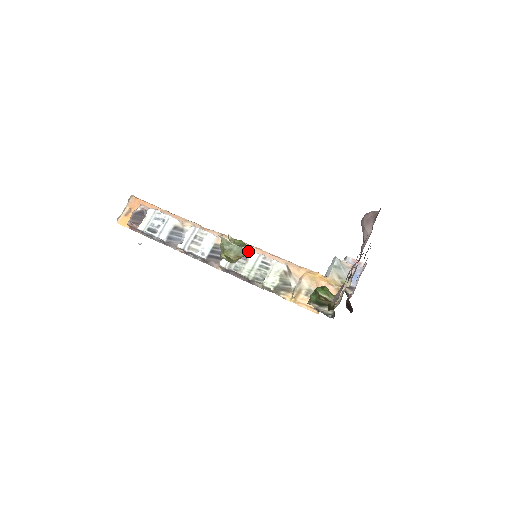
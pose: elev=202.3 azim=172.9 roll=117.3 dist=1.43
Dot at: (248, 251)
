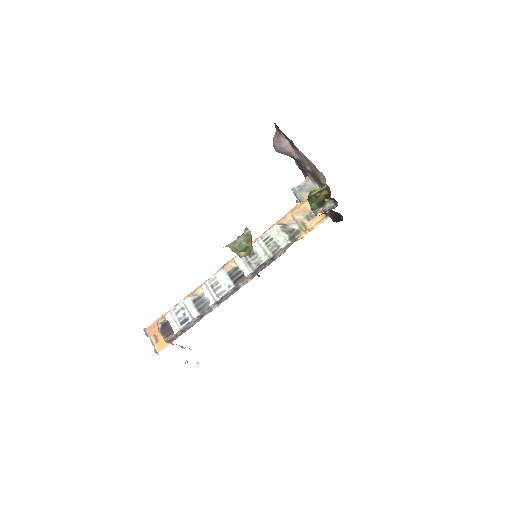
Dot at: (249, 231)
